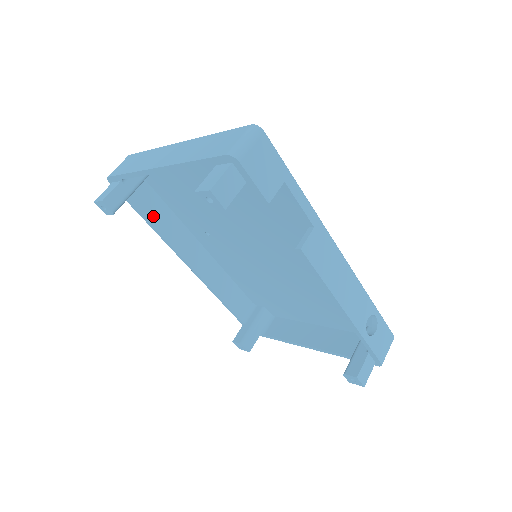
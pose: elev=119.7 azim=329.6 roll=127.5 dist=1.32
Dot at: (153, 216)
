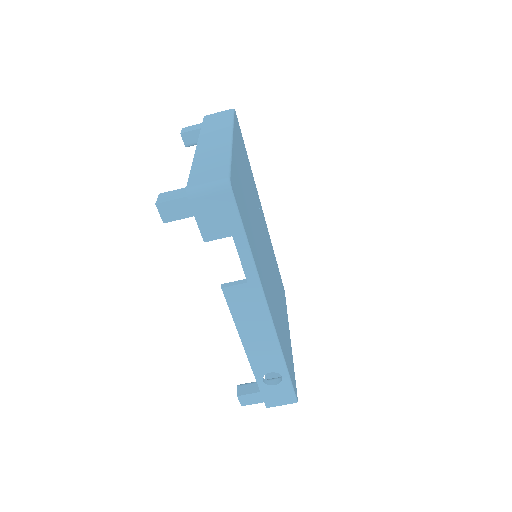
Dot at: occluded
